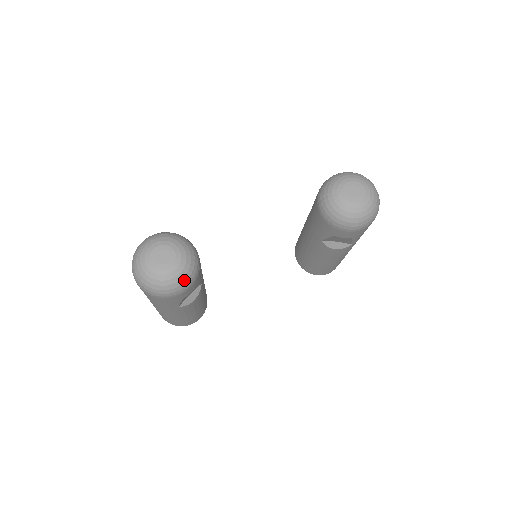
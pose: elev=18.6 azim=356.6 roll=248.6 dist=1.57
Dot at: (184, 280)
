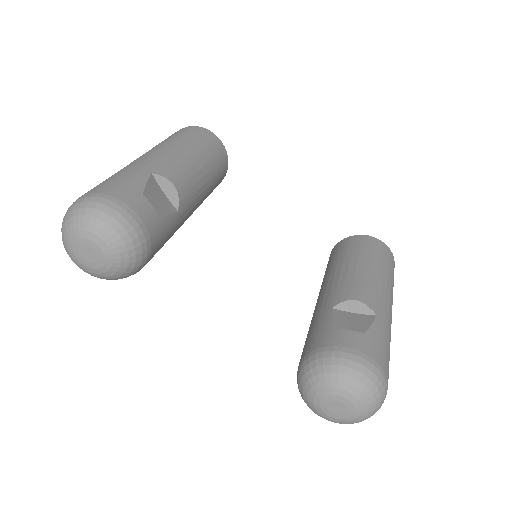
Dot at: (102, 278)
